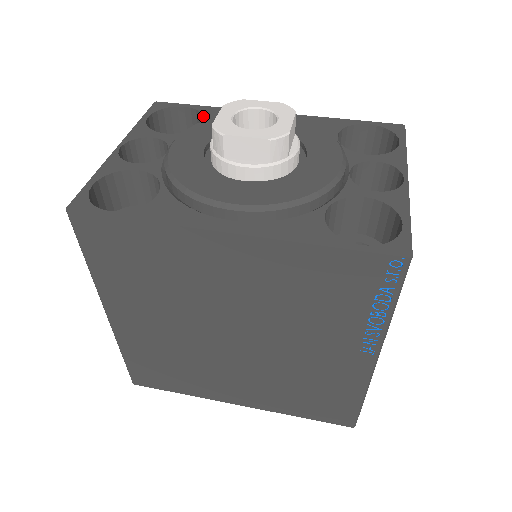
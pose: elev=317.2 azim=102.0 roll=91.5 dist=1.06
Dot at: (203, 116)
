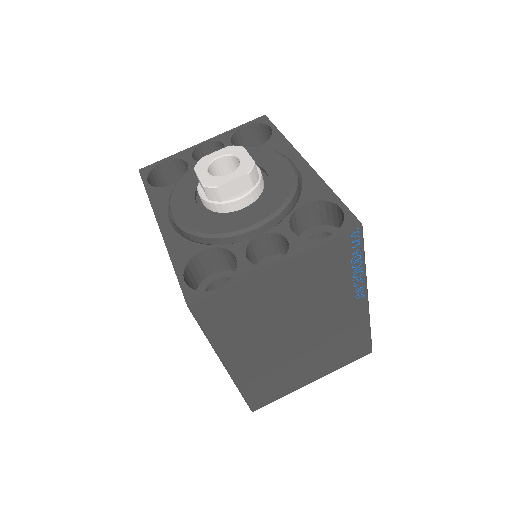
Dot at: (267, 141)
